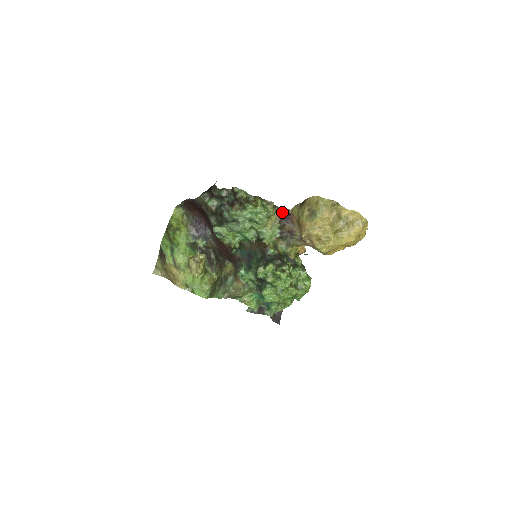
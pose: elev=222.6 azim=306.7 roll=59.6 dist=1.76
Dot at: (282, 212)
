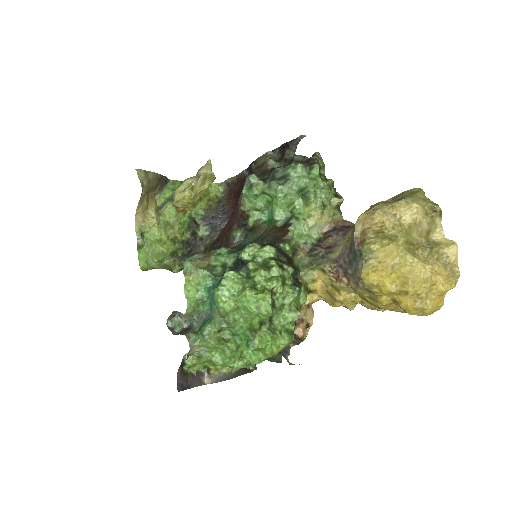
Dot at: (341, 221)
